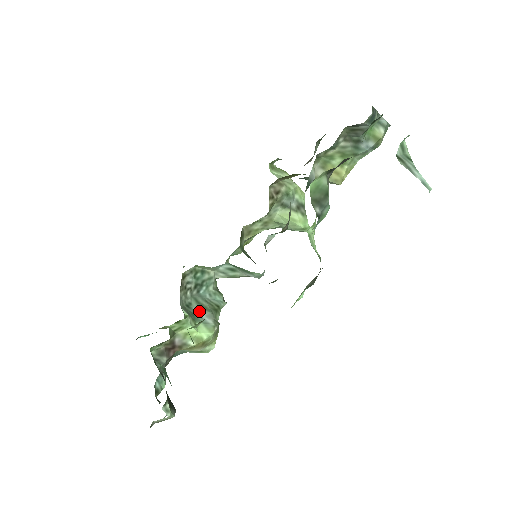
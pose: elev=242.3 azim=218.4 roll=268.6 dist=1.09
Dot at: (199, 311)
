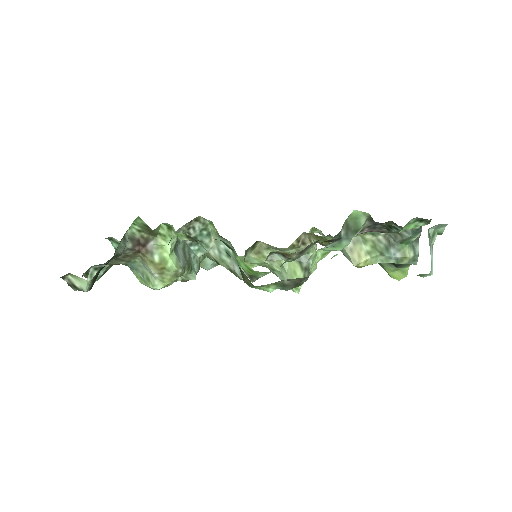
Dot at: (180, 252)
